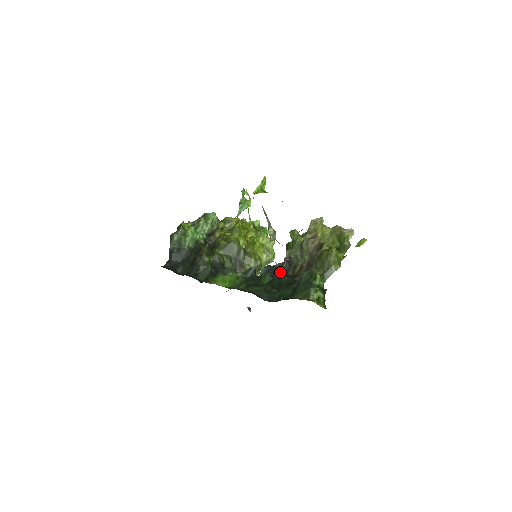
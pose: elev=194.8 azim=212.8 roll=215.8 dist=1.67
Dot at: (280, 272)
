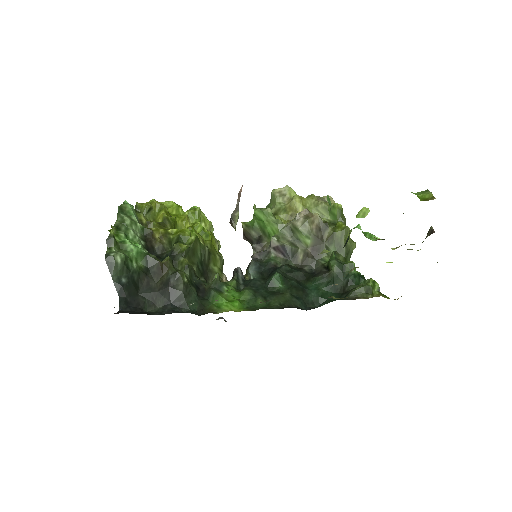
Dot at: (288, 267)
